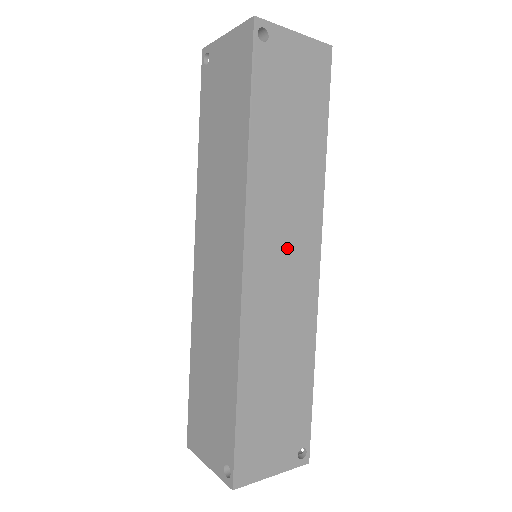
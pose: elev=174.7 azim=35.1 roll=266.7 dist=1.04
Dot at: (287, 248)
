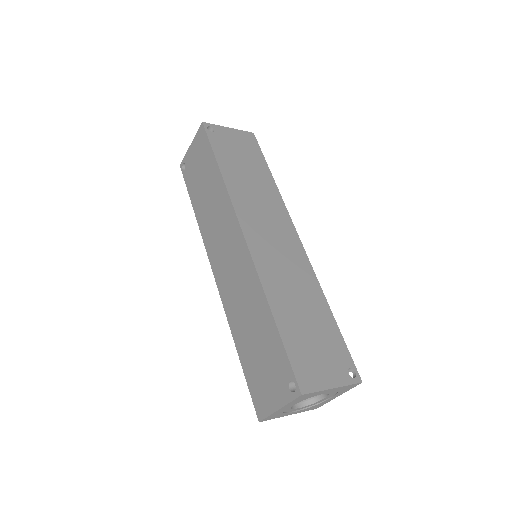
Dot at: (271, 229)
